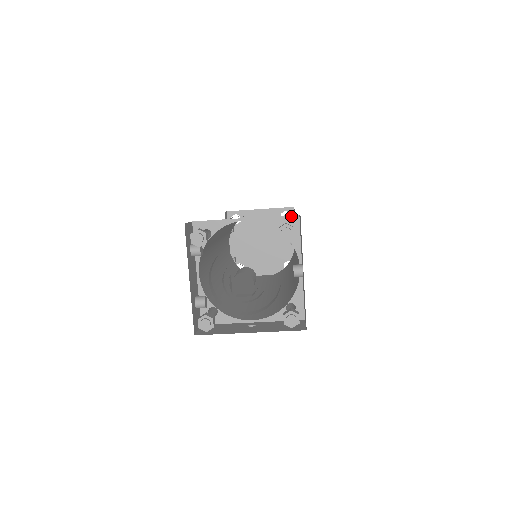
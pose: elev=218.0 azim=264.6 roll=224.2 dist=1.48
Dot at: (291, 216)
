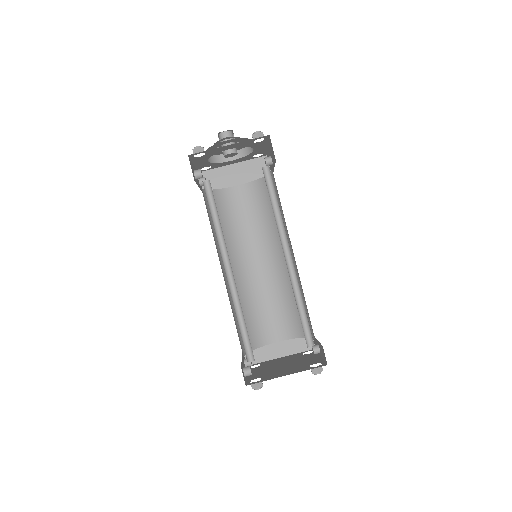
Dot at: occluded
